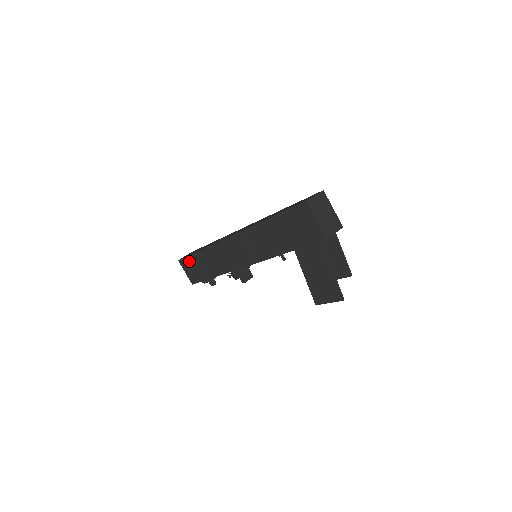
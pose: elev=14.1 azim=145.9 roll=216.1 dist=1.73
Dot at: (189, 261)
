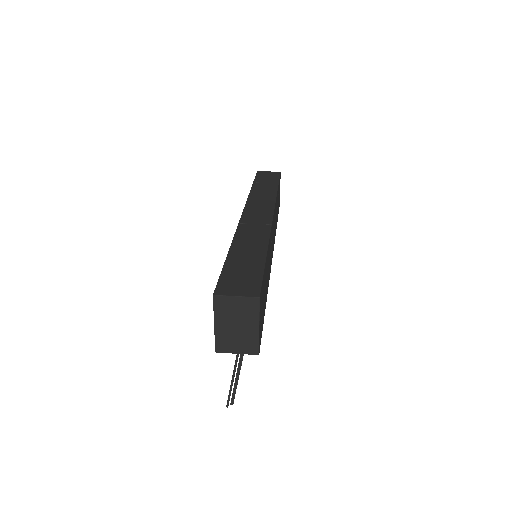
Dot at: occluded
